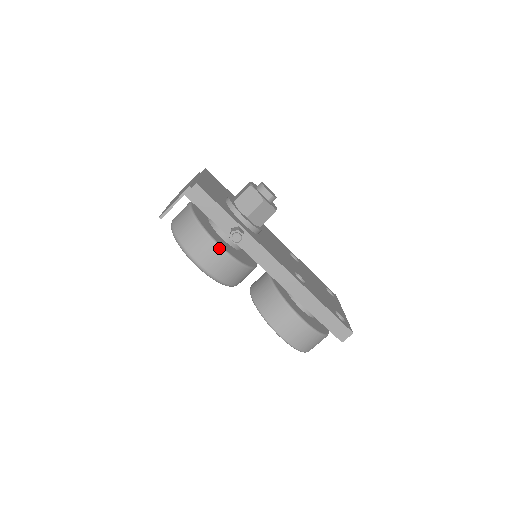
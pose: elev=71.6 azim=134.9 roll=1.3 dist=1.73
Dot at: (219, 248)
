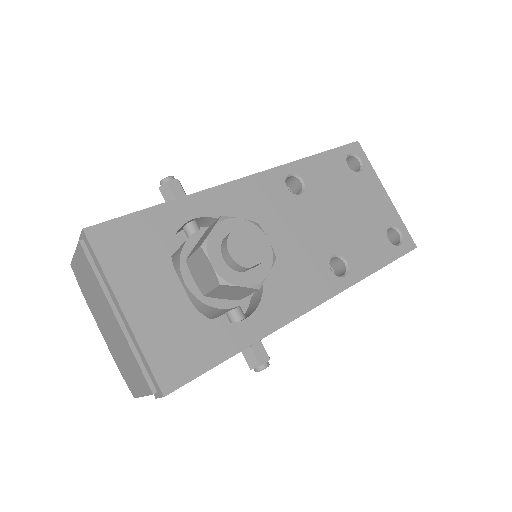
Dot at: occluded
